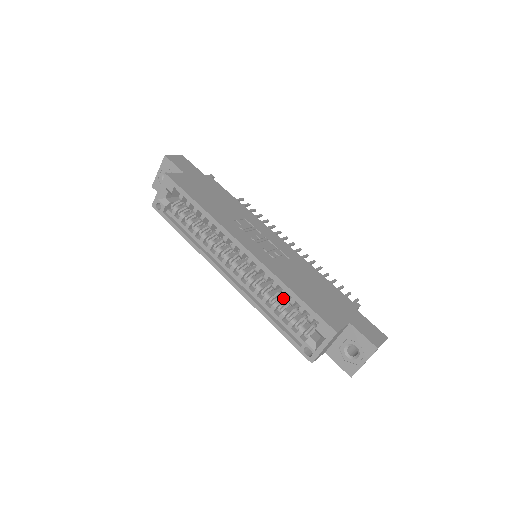
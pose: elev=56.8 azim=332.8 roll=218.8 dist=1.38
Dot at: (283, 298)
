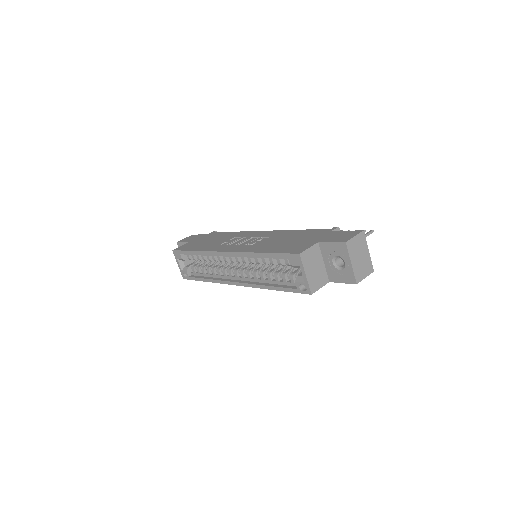
Dot at: occluded
